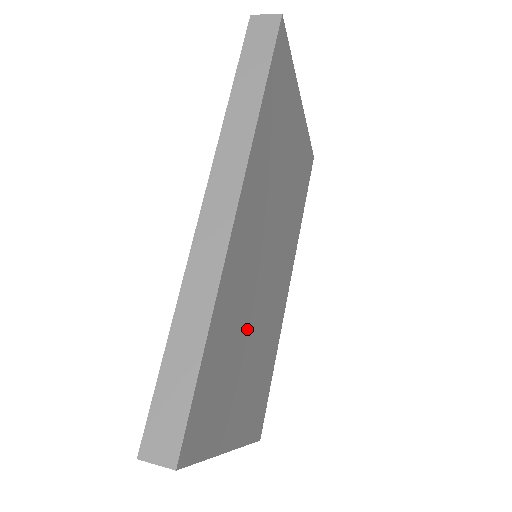
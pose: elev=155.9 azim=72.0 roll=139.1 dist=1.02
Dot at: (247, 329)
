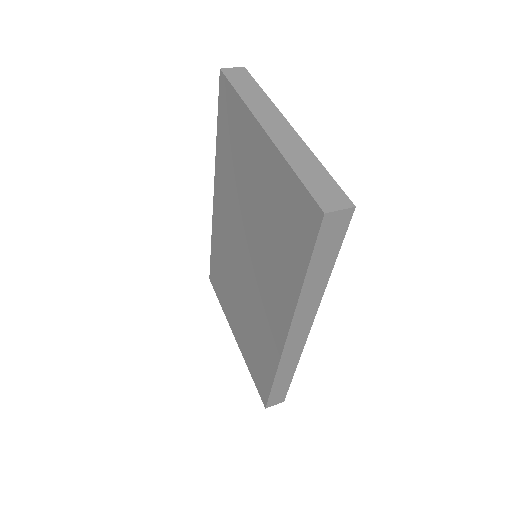
Dot at: occluded
